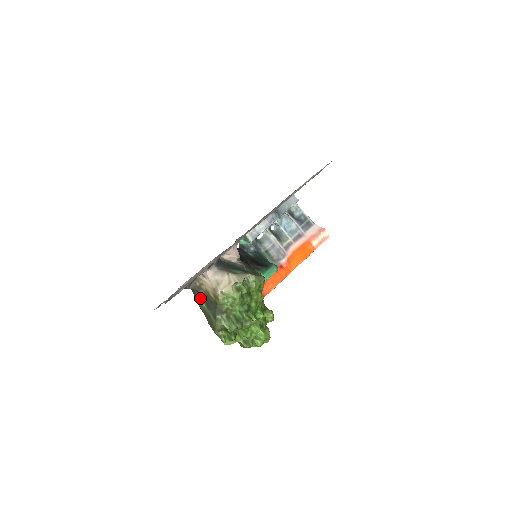
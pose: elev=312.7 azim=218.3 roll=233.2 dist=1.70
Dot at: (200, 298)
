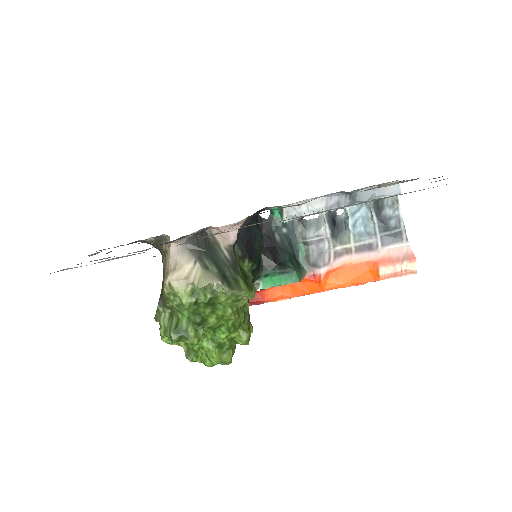
Dot at: occluded
